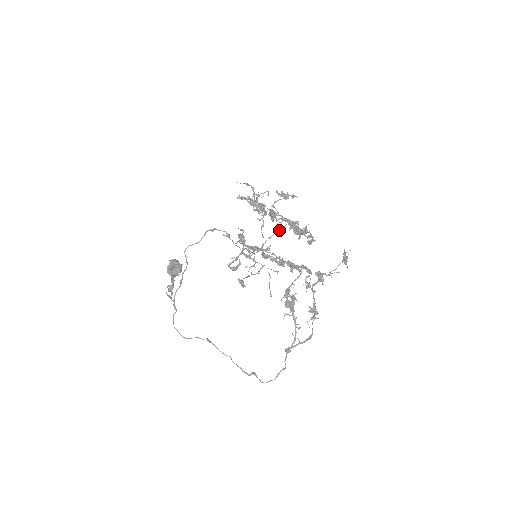
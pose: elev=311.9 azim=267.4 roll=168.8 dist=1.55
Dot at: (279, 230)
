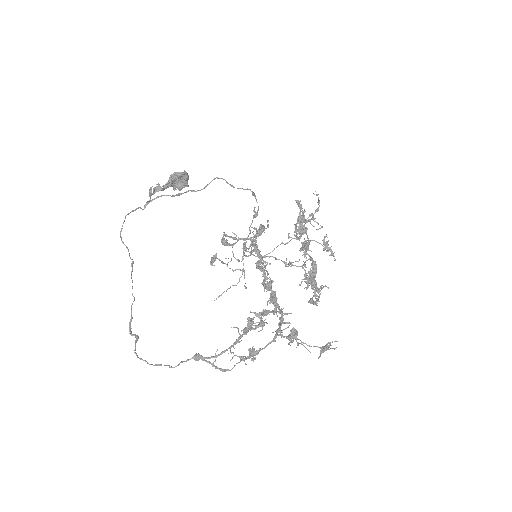
Dot at: (290, 263)
